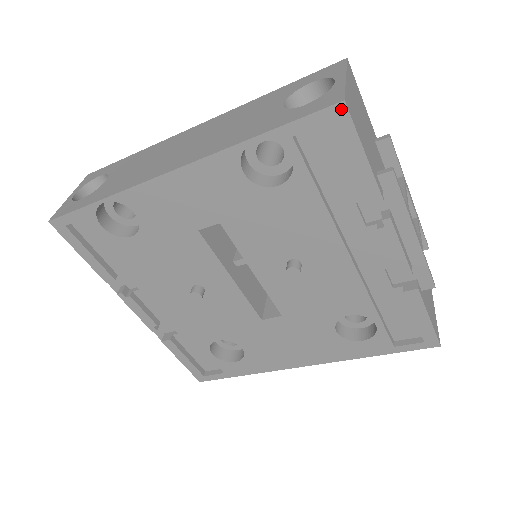
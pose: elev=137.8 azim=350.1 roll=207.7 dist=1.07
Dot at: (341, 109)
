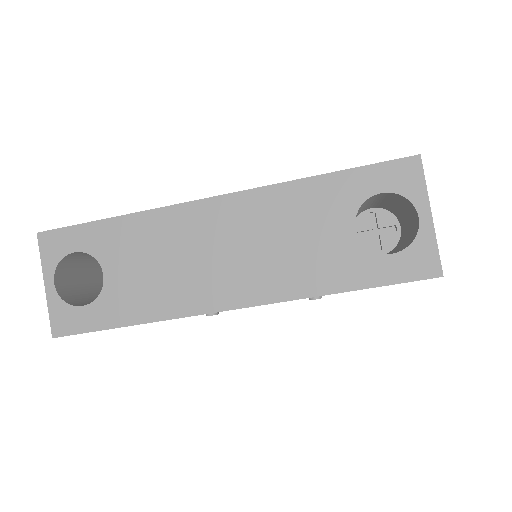
Dot at: (435, 277)
